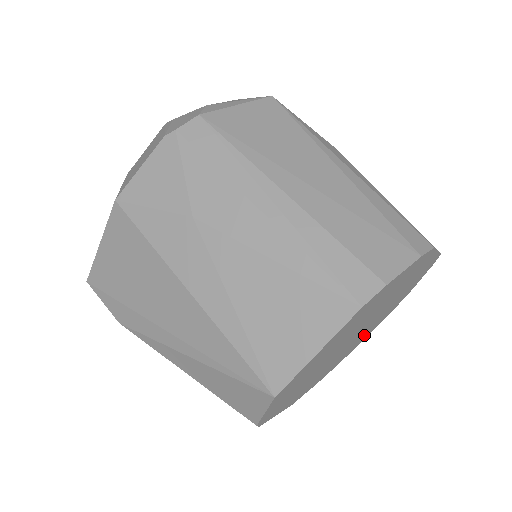
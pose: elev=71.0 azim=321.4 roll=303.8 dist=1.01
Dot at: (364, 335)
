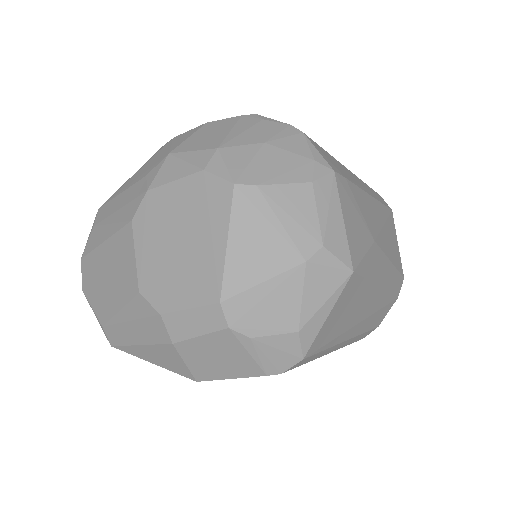
Dot at: occluded
